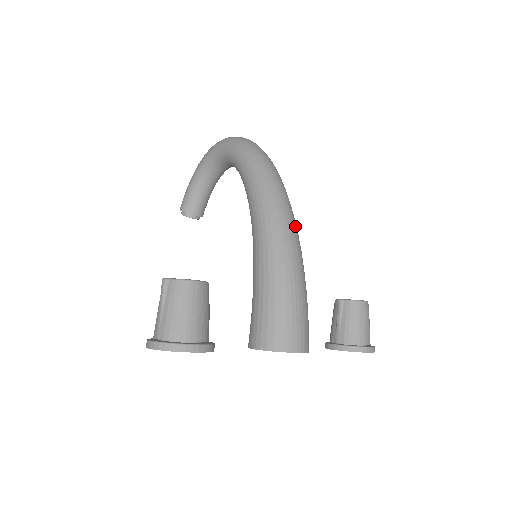
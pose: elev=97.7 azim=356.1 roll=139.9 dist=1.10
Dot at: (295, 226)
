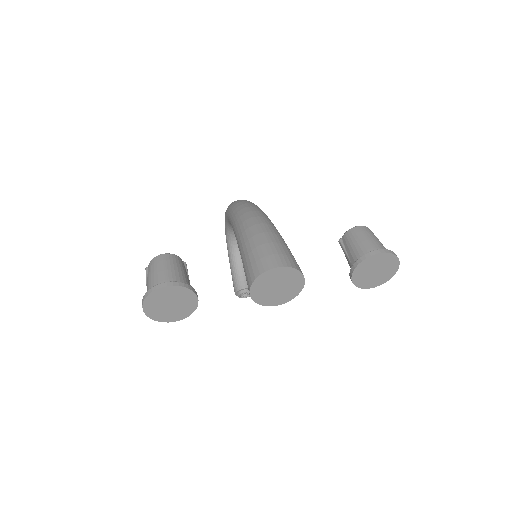
Dot at: (258, 211)
